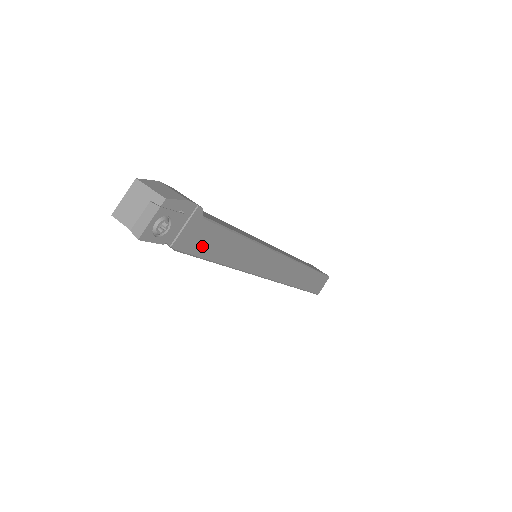
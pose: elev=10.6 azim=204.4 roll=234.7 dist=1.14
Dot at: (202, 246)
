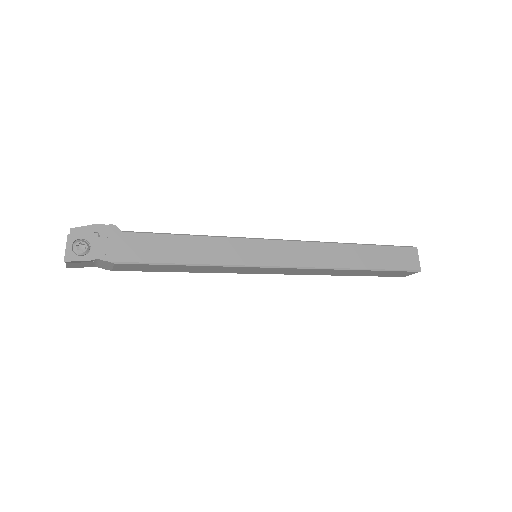
Dot at: (143, 253)
